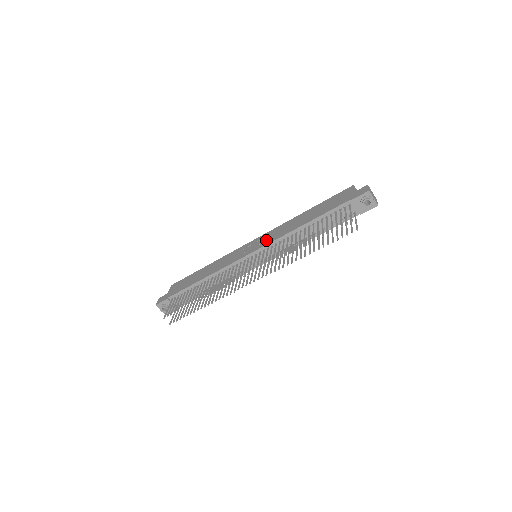
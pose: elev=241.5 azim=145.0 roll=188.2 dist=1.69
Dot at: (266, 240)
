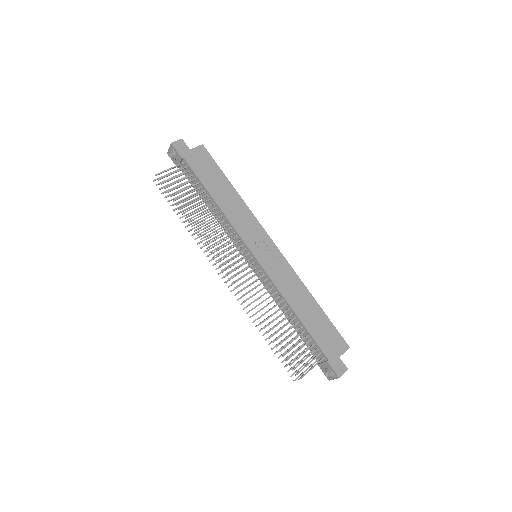
Dot at: (274, 268)
